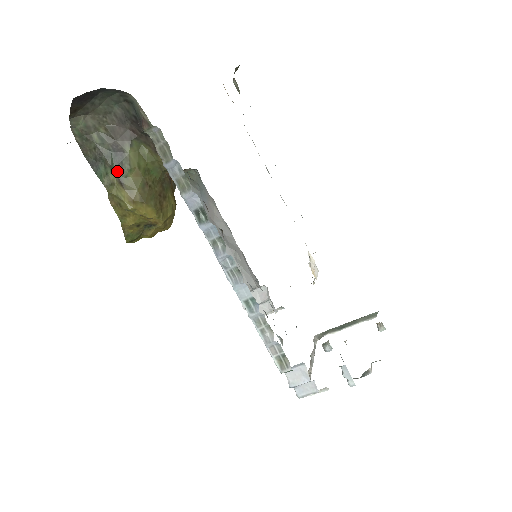
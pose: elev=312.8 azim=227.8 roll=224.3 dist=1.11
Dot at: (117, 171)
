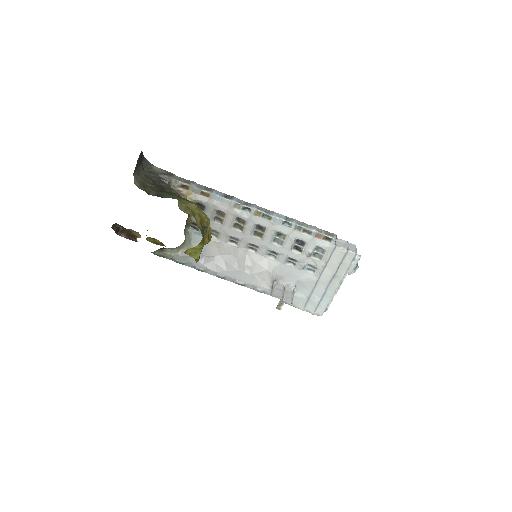
Dot at: (173, 195)
